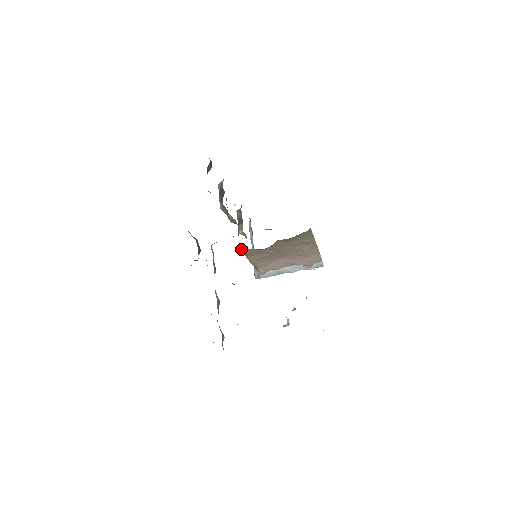
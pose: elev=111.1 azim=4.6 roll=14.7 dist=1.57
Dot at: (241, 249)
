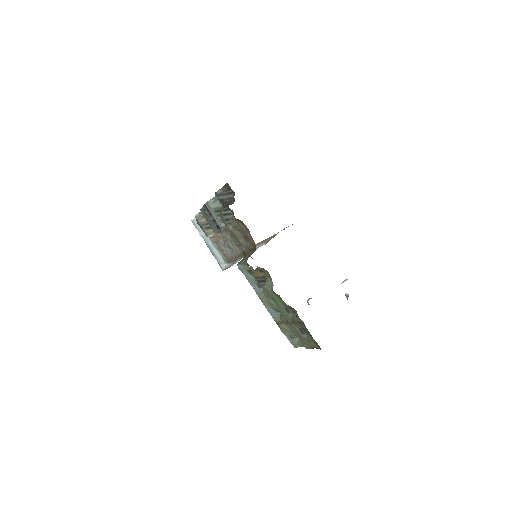
Dot at: occluded
